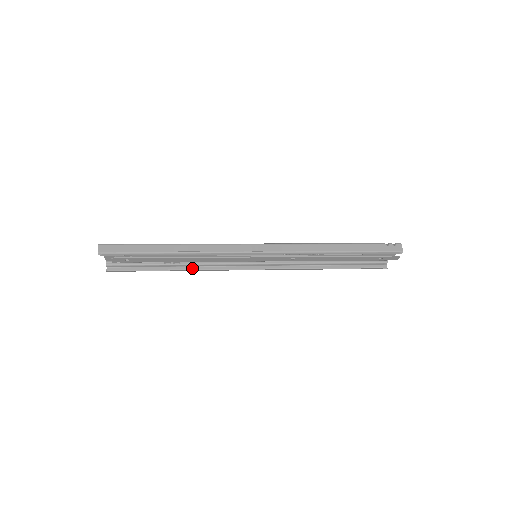
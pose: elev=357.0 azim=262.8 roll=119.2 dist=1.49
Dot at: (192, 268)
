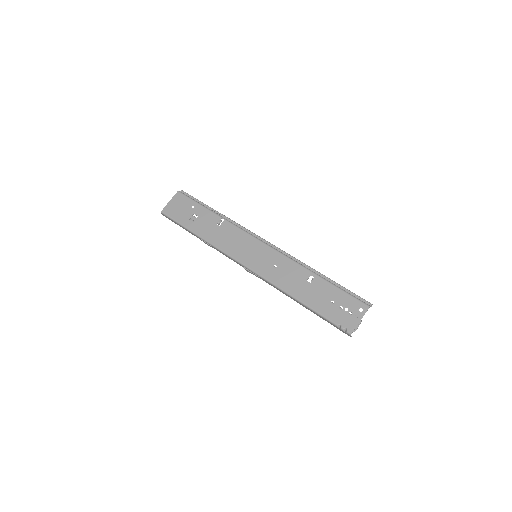
Dot at: (228, 219)
